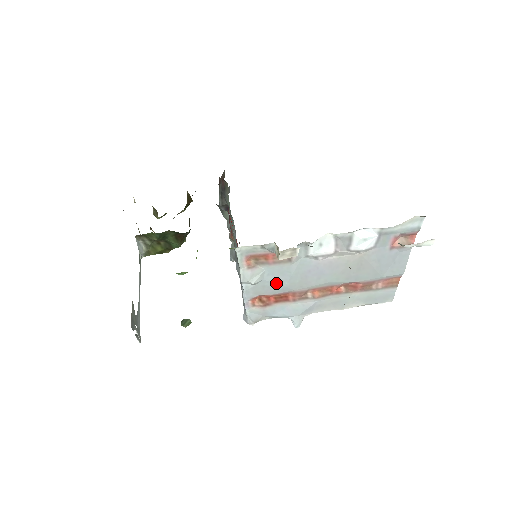
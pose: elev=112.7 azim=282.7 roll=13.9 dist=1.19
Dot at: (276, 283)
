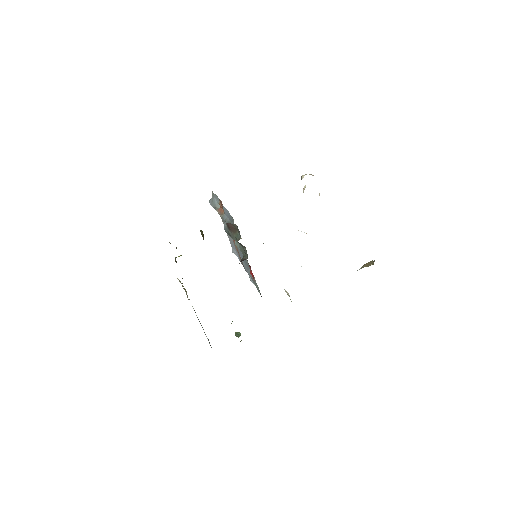
Dot at: occluded
